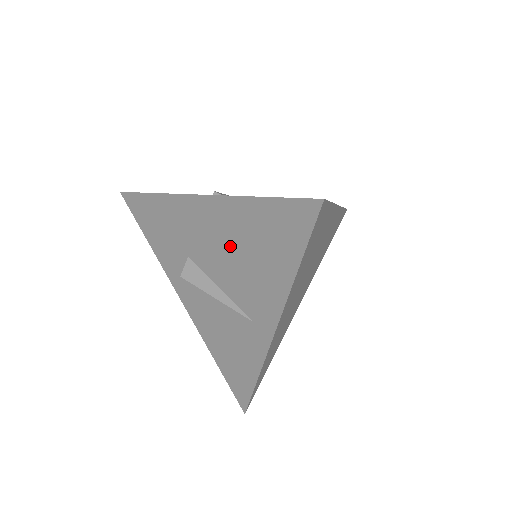
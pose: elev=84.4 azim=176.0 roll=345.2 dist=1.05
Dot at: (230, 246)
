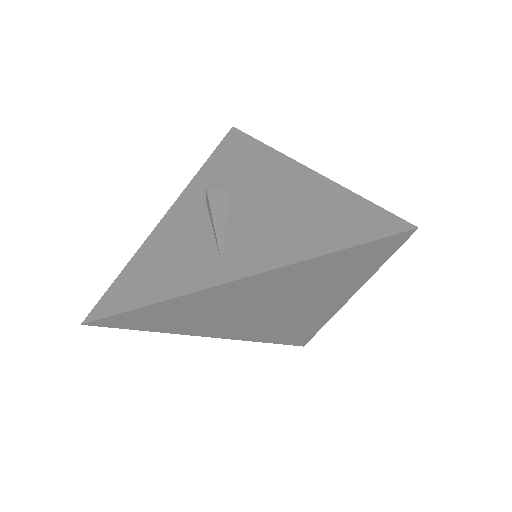
Dot at: (283, 205)
